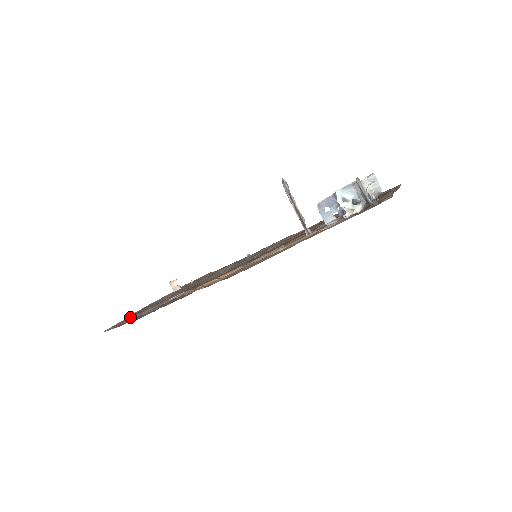
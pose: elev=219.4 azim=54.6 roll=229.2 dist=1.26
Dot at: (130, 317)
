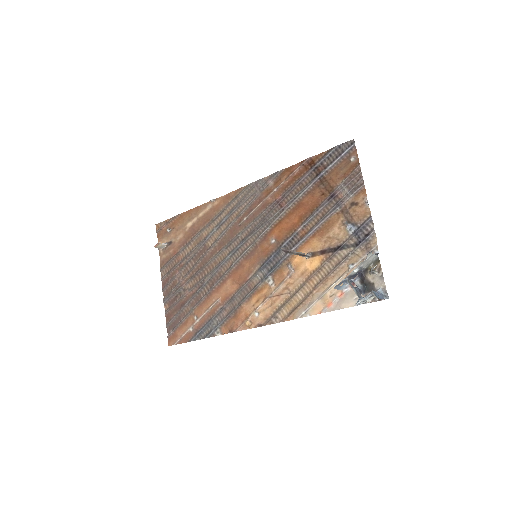
Dot at: (175, 317)
